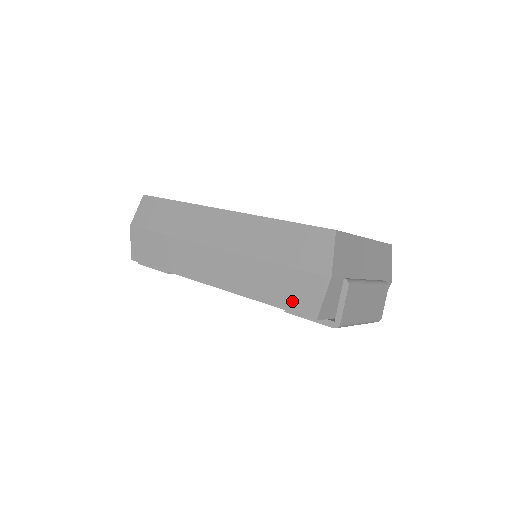
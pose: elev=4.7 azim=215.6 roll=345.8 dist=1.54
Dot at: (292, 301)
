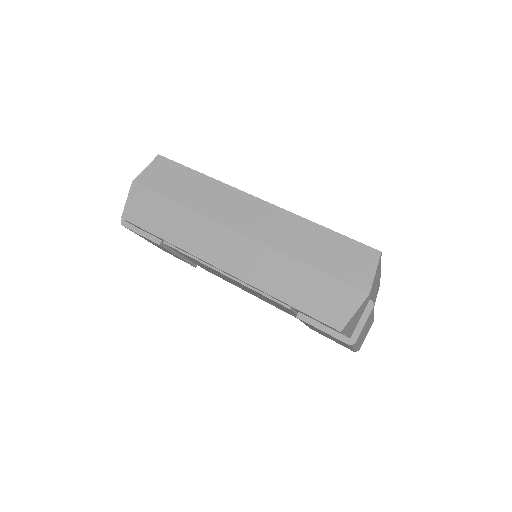
Dot at: (318, 307)
